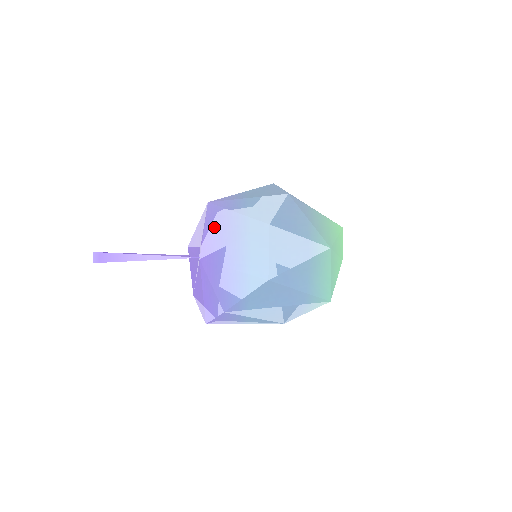
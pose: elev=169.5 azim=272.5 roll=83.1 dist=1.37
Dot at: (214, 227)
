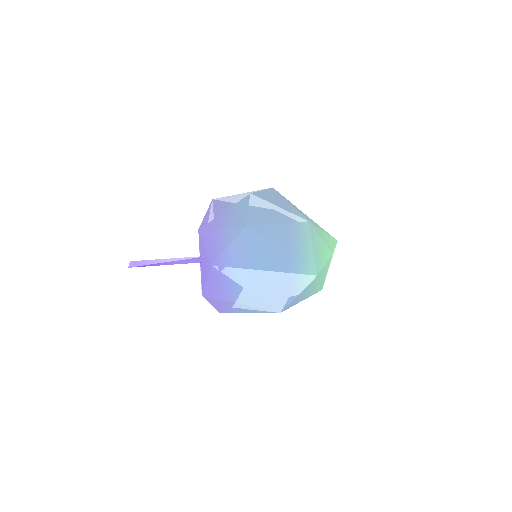
Dot at: (213, 209)
